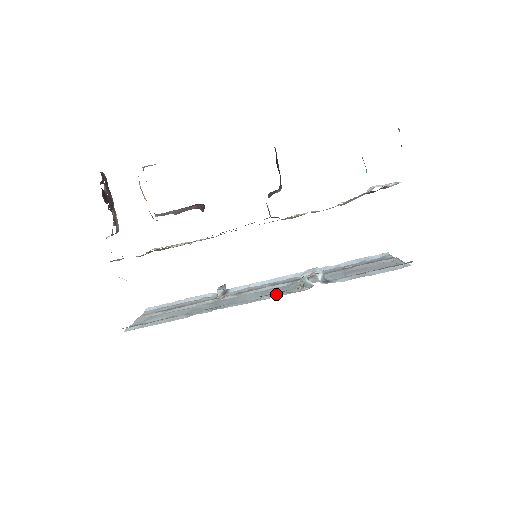
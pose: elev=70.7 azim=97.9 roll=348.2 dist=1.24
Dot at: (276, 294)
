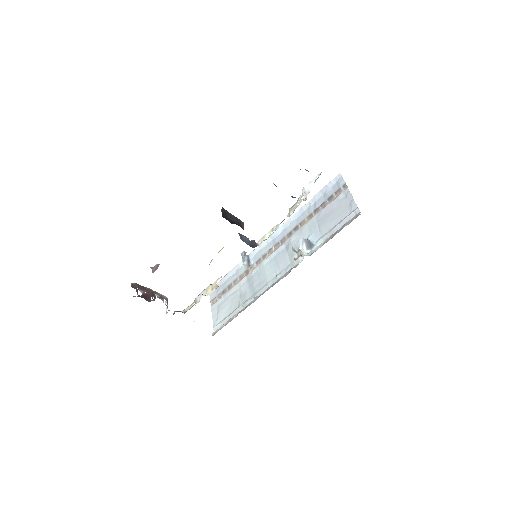
Dot at: (284, 268)
